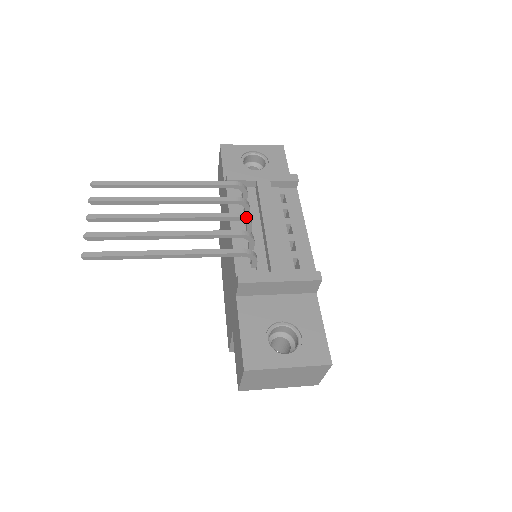
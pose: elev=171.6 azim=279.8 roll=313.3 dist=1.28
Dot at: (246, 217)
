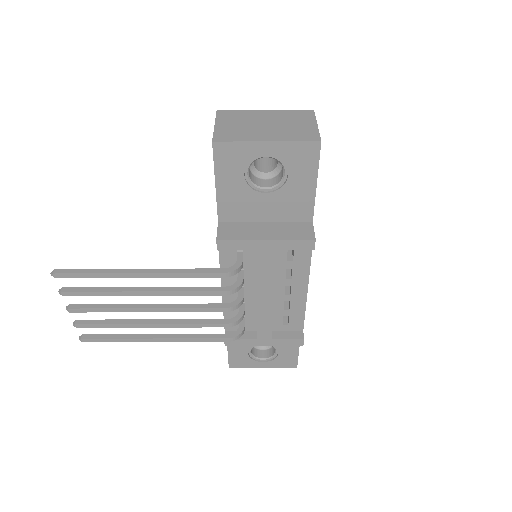
Dot at: (235, 308)
